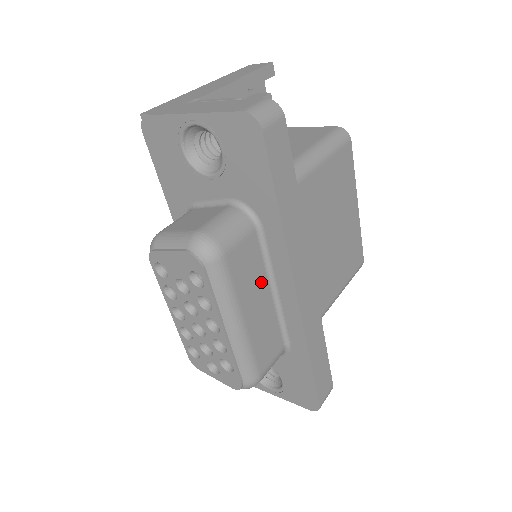
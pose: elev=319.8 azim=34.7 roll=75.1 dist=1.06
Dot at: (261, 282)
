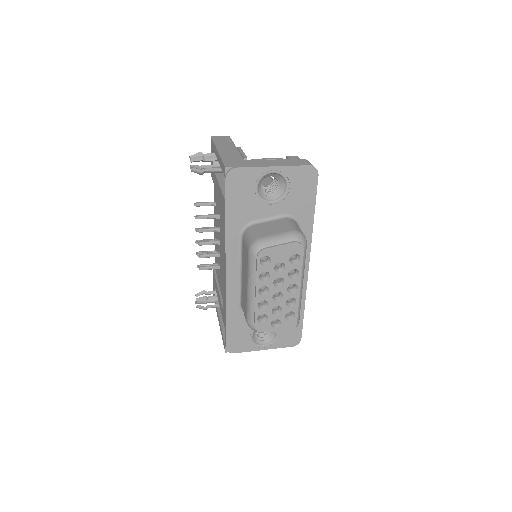
Dot at: occluded
